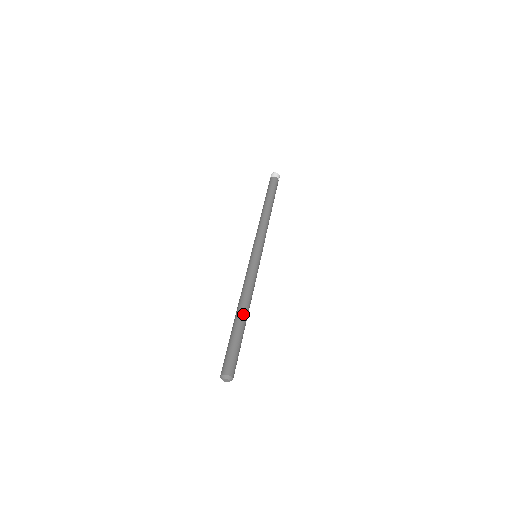
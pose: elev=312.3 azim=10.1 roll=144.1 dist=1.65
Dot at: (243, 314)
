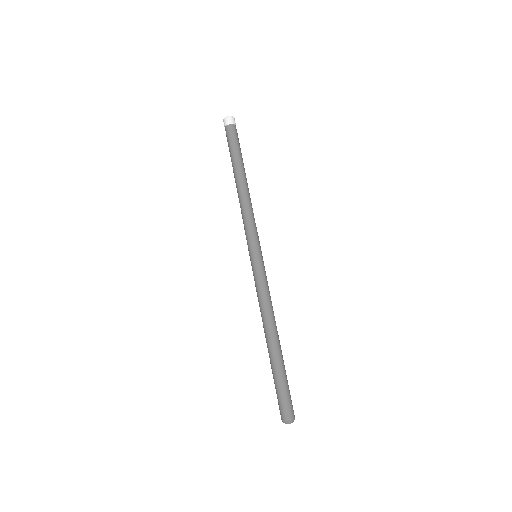
Dot at: (276, 343)
